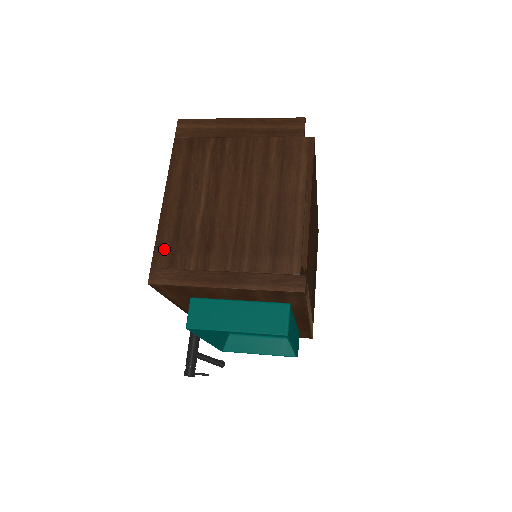
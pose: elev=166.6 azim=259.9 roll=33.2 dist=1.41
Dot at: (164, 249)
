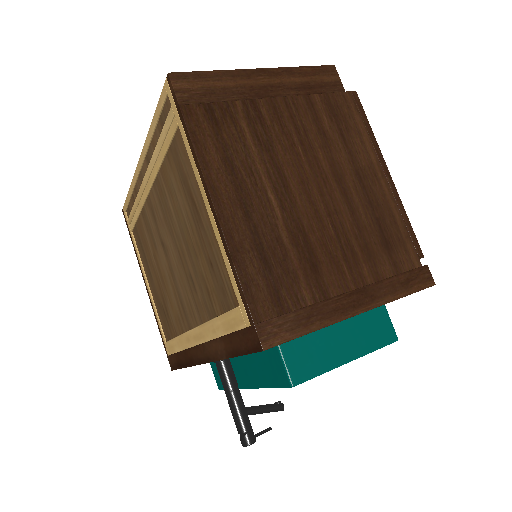
Dot at: (259, 289)
